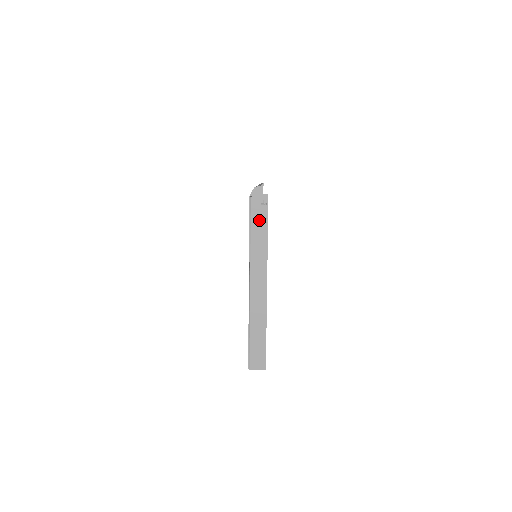
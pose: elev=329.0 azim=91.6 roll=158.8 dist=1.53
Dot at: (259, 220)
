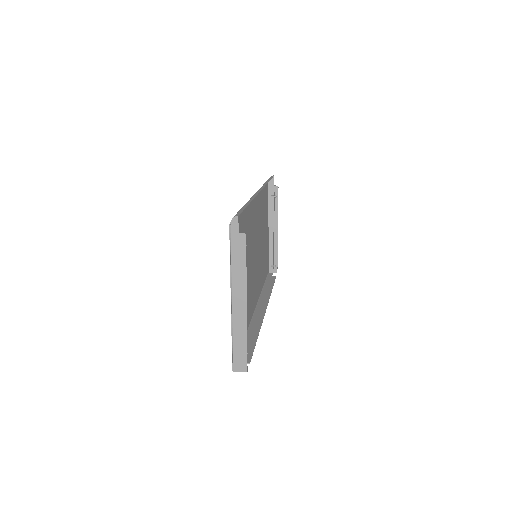
Dot at: (238, 246)
